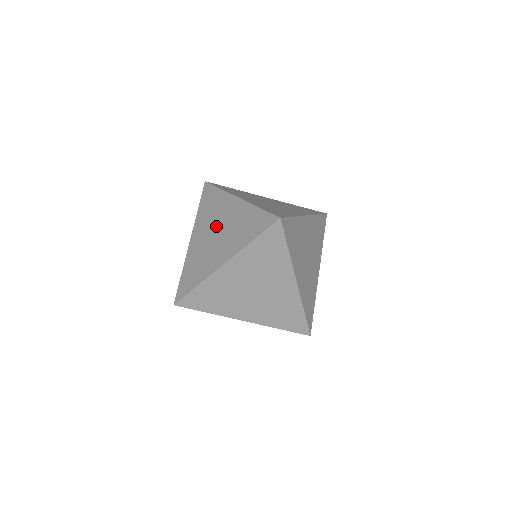
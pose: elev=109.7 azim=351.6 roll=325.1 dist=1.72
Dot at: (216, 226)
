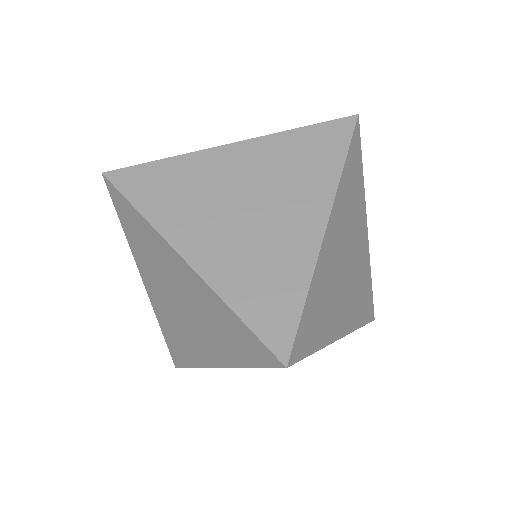
Dot at: (232, 199)
